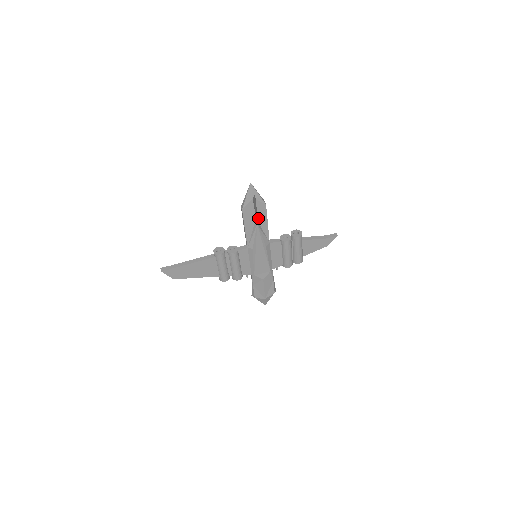
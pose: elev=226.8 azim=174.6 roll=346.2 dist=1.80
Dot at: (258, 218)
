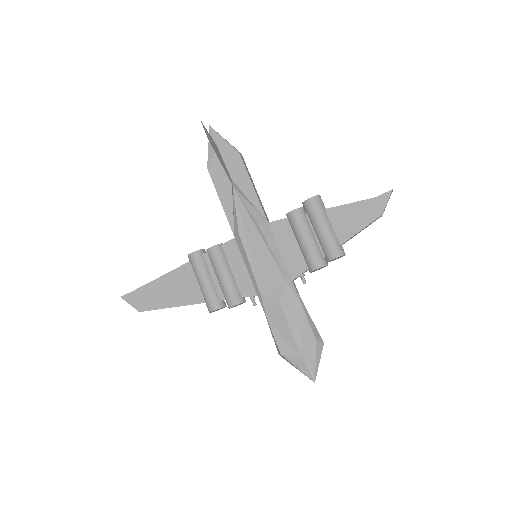
Dot at: (235, 179)
